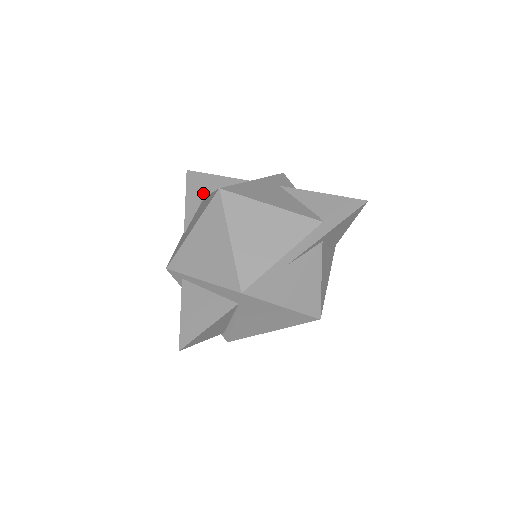
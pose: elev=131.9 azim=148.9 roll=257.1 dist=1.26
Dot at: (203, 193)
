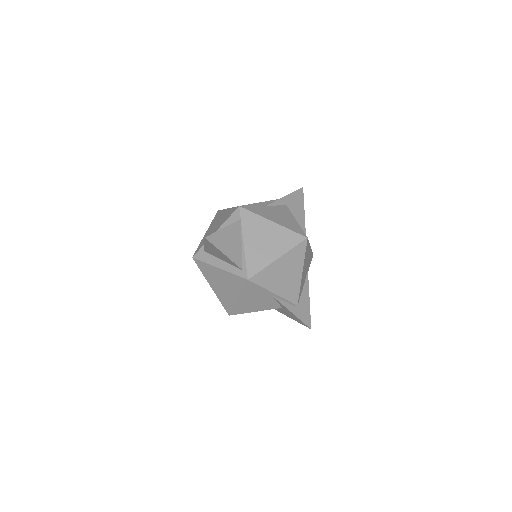
Dot at: occluded
